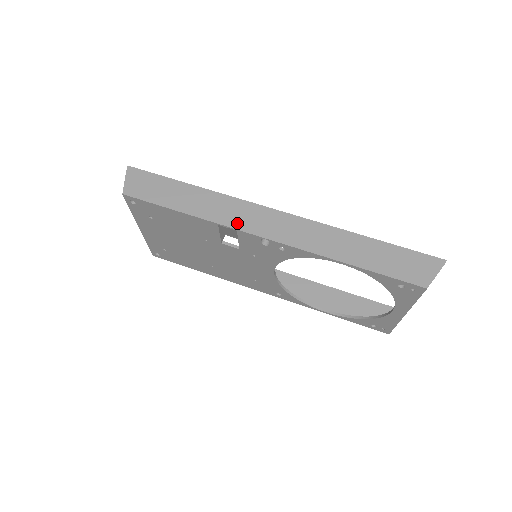
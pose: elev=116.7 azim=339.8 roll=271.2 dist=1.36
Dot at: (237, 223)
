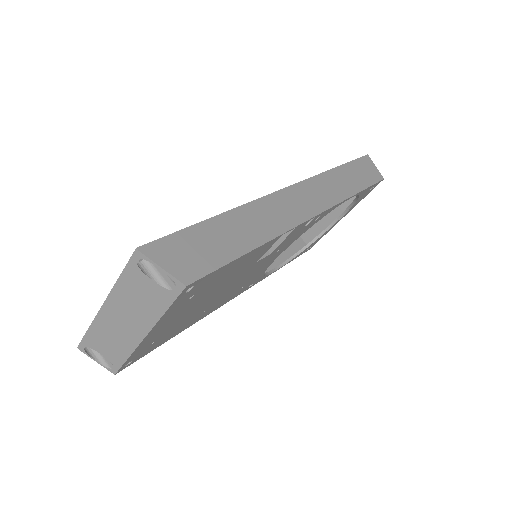
Dot at: (290, 220)
